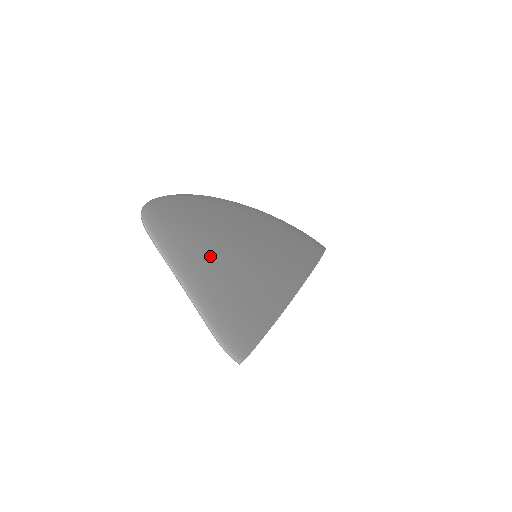
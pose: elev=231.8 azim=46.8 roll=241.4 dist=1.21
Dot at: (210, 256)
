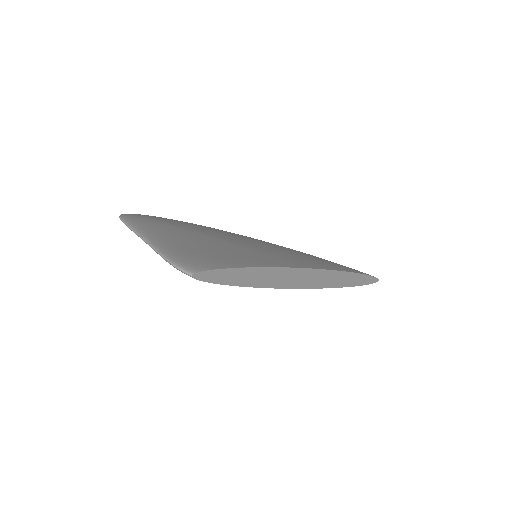
Dot at: (182, 233)
